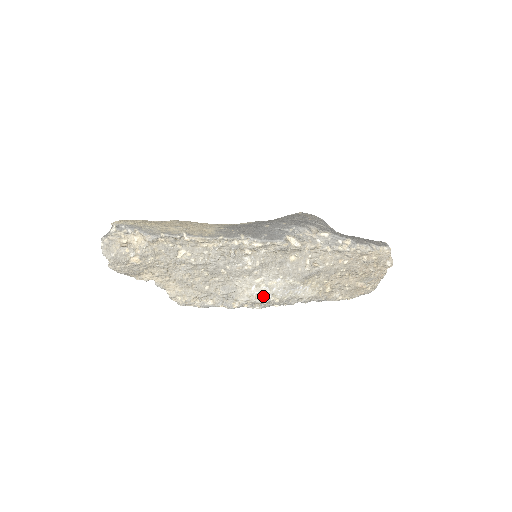
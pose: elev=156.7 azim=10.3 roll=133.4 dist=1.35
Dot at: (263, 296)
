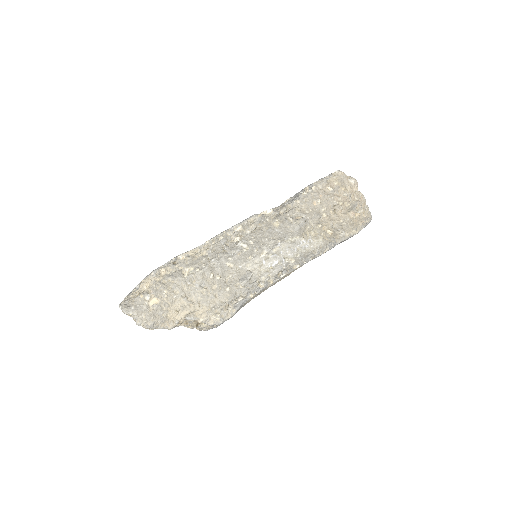
Dot at: (277, 263)
